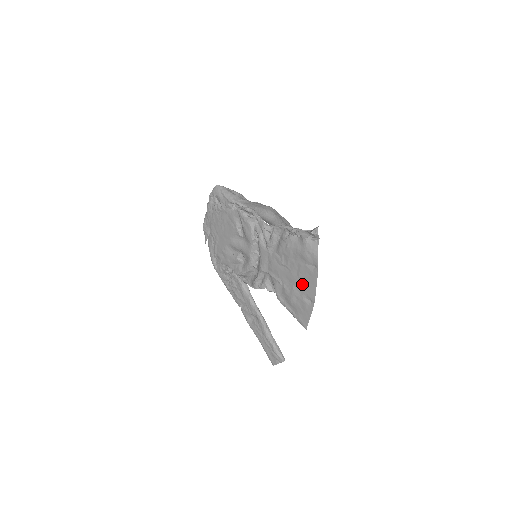
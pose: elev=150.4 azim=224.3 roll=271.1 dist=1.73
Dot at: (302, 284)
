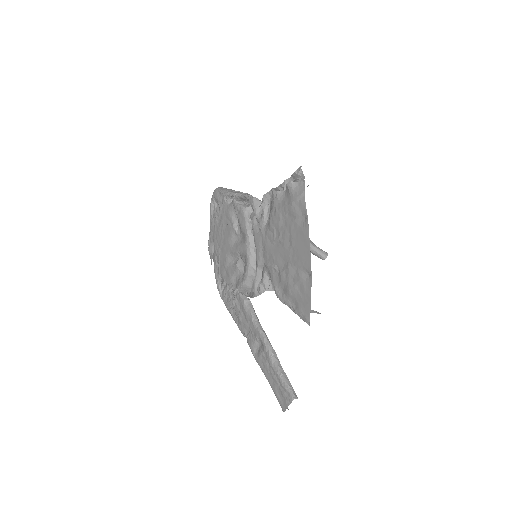
Dot at: (296, 254)
